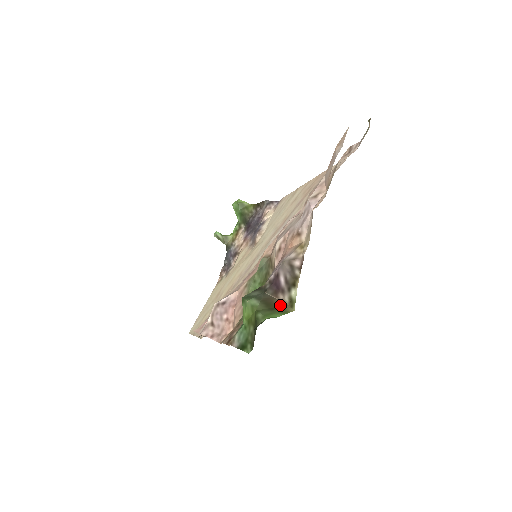
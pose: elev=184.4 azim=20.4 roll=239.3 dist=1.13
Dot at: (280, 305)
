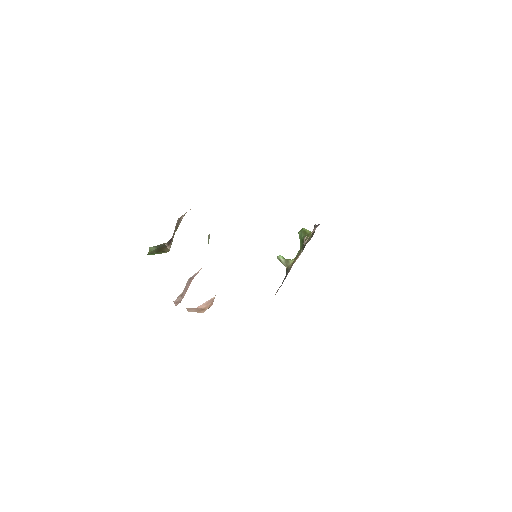
Dot at: (165, 250)
